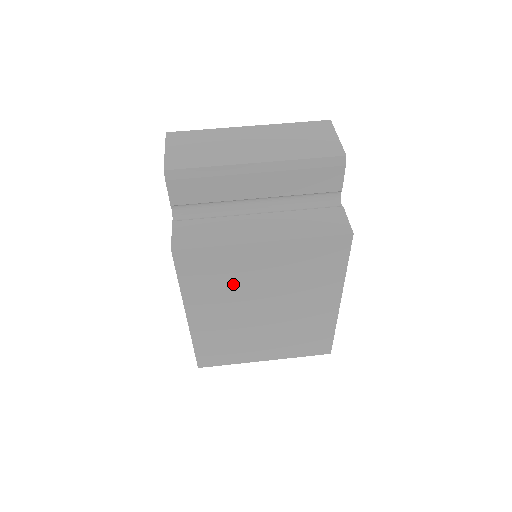
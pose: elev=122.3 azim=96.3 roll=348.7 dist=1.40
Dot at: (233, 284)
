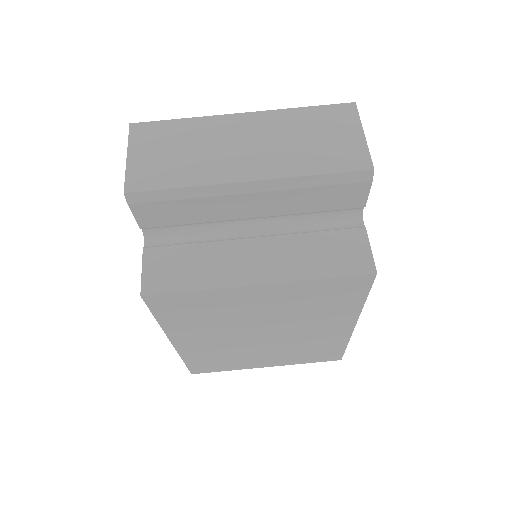
Dot at: (223, 318)
